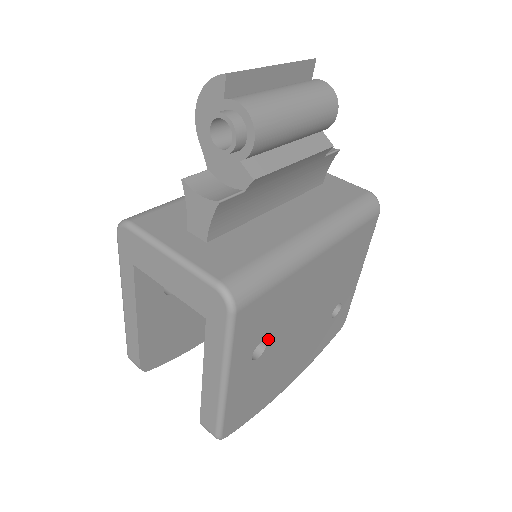
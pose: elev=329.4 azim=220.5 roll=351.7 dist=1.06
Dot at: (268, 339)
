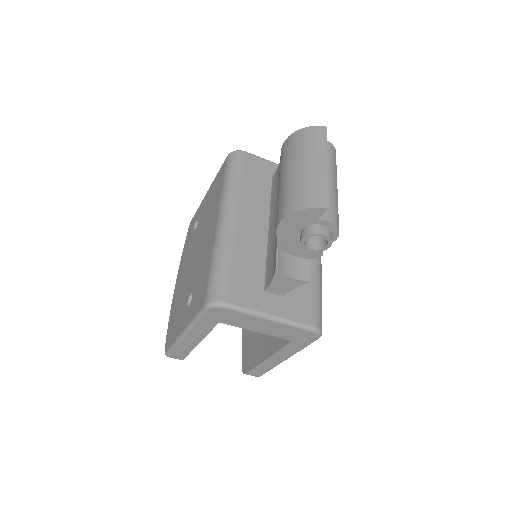
Dot at: occluded
